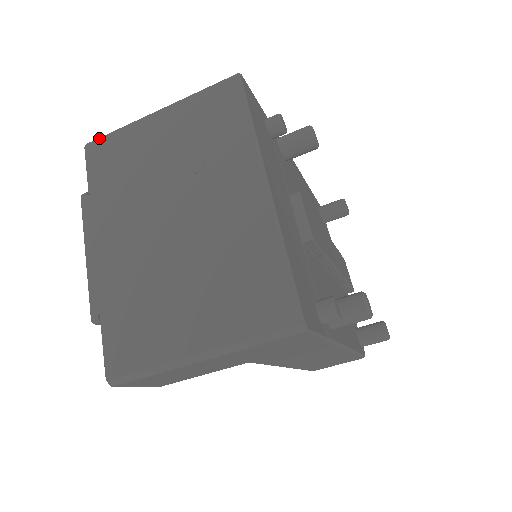
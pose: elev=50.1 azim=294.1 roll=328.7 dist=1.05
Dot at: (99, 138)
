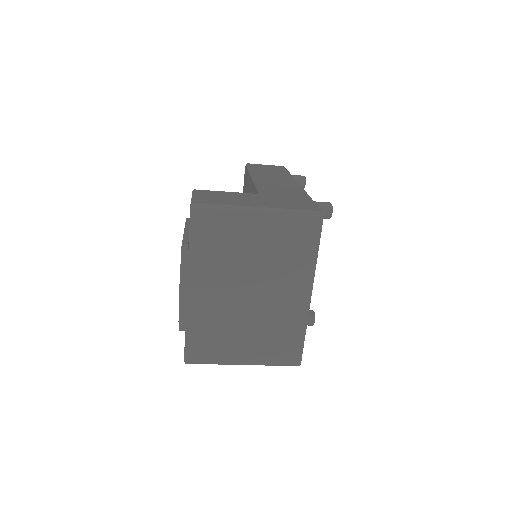
Dot at: (206, 209)
